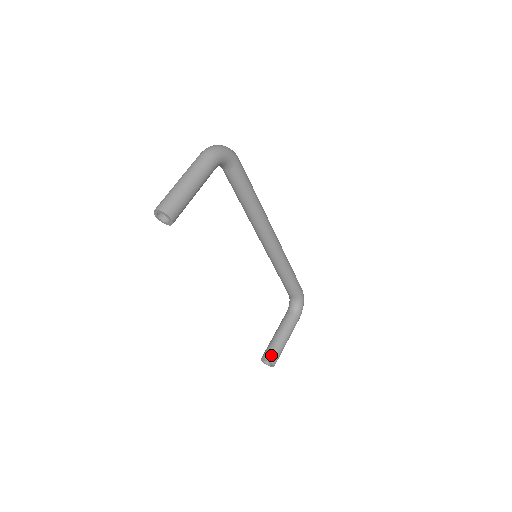
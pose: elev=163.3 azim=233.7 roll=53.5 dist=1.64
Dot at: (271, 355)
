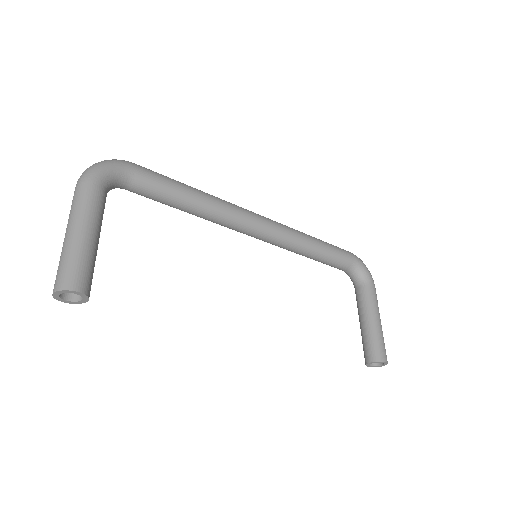
Dot at: (373, 352)
